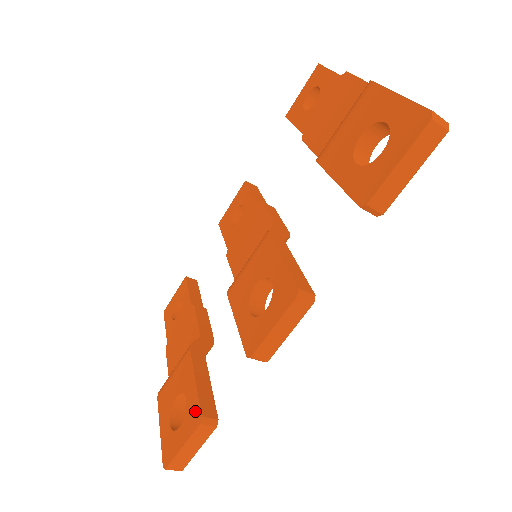
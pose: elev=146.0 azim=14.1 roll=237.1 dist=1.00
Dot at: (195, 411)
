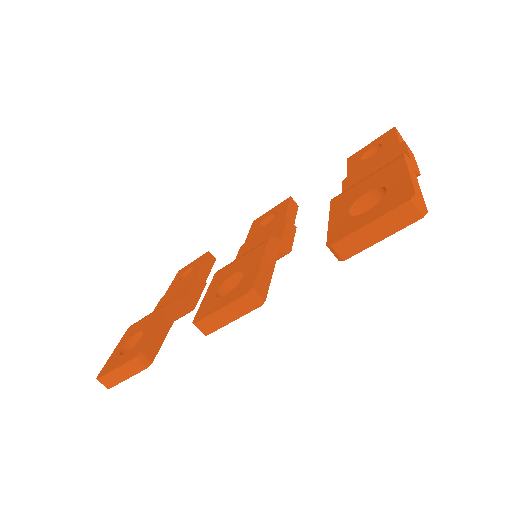
Dot at: (140, 347)
